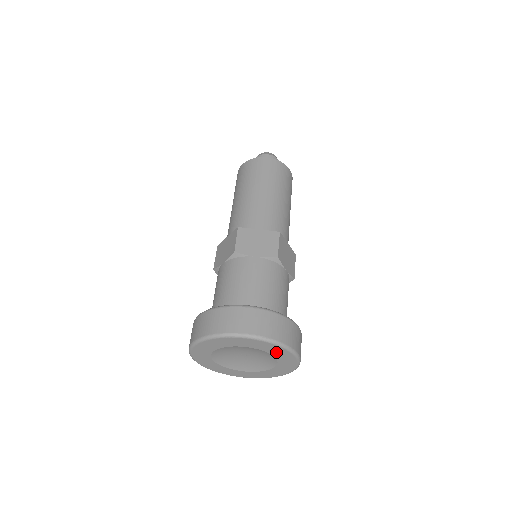
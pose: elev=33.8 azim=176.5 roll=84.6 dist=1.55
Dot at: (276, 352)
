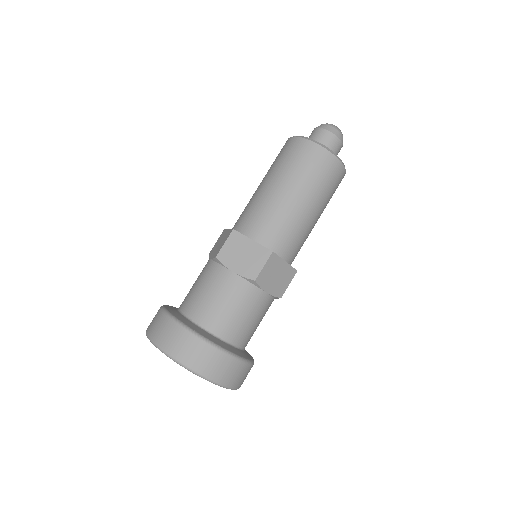
Dot at: occluded
